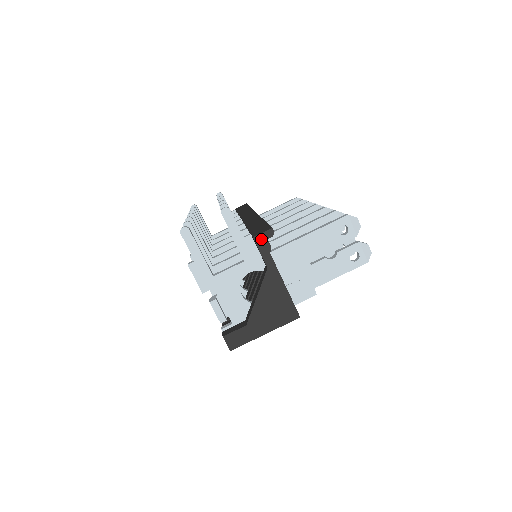
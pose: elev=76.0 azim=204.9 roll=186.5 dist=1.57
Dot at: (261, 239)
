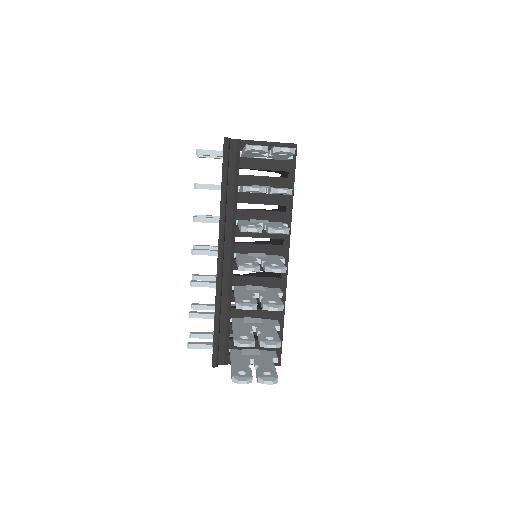
Dot at: occluded
